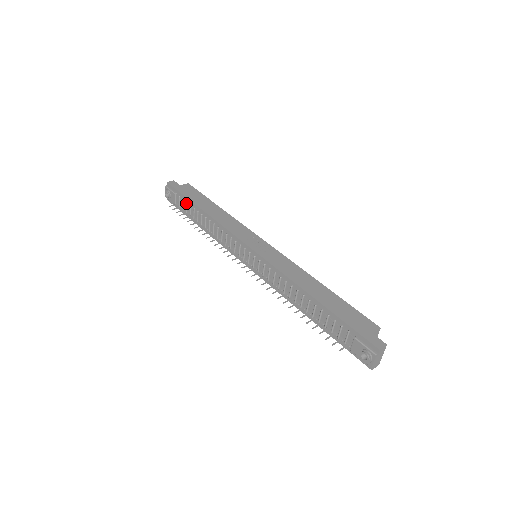
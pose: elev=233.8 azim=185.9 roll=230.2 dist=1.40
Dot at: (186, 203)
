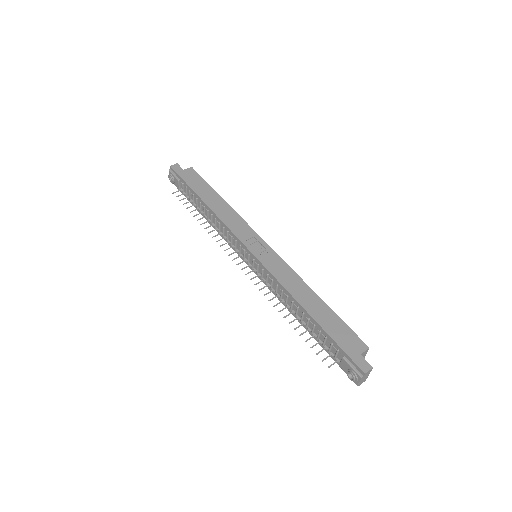
Dot at: (189, 192)
